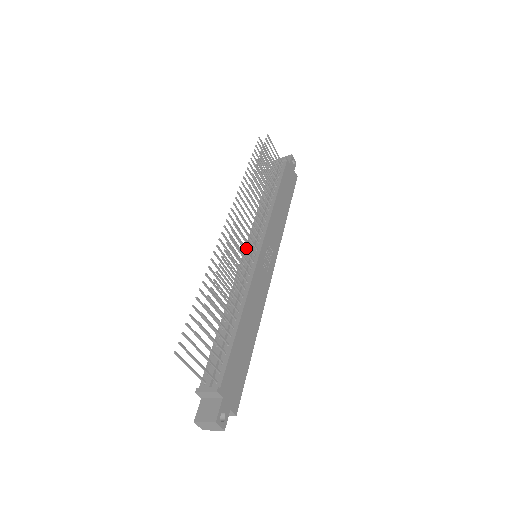
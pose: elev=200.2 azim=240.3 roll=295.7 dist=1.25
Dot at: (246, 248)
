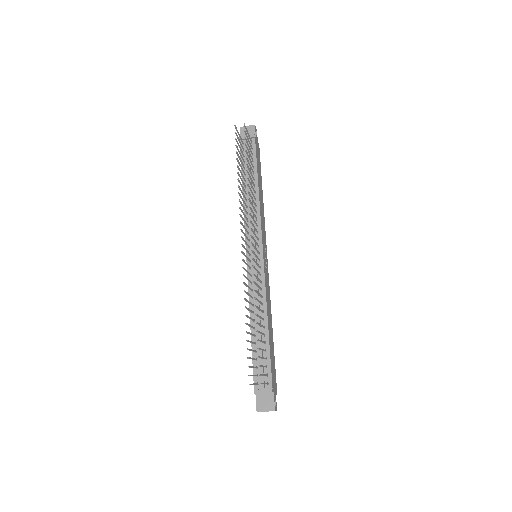
Dot at: (249, 253)
